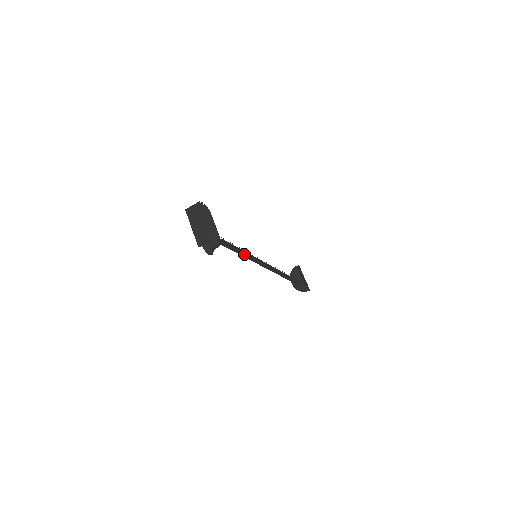
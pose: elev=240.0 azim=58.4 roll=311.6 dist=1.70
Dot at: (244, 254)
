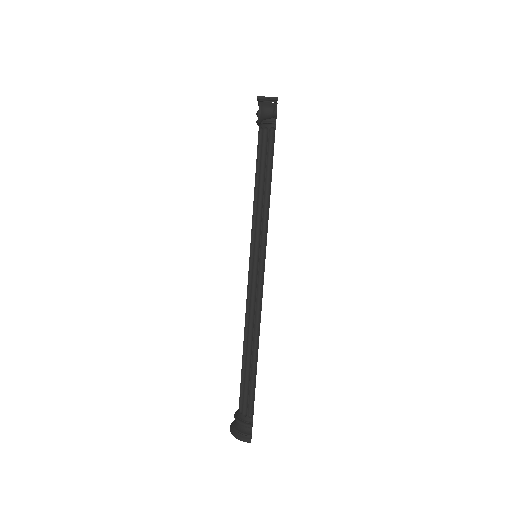
Dot at: (264, 199)
